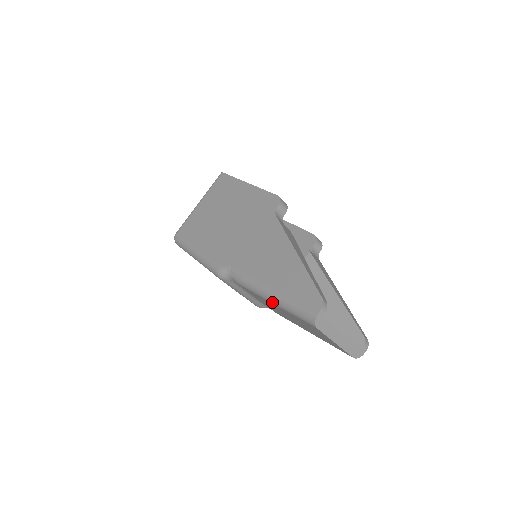
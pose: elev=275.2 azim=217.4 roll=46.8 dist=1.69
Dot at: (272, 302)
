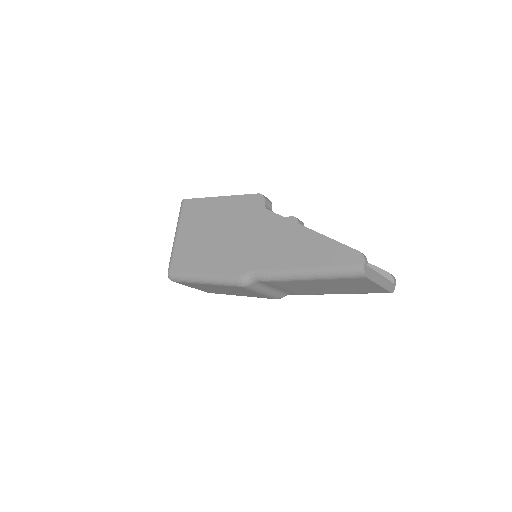
Dot at: (311, 279)
